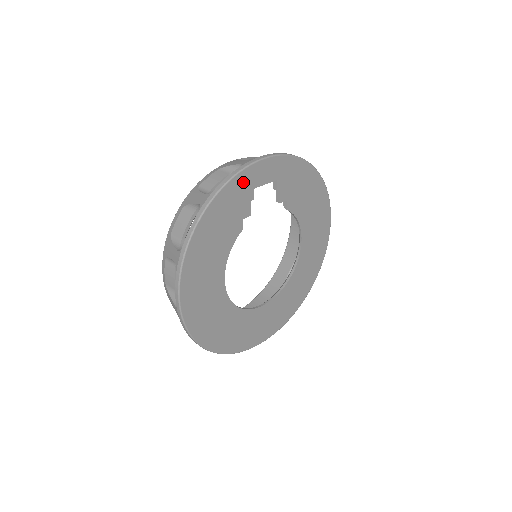
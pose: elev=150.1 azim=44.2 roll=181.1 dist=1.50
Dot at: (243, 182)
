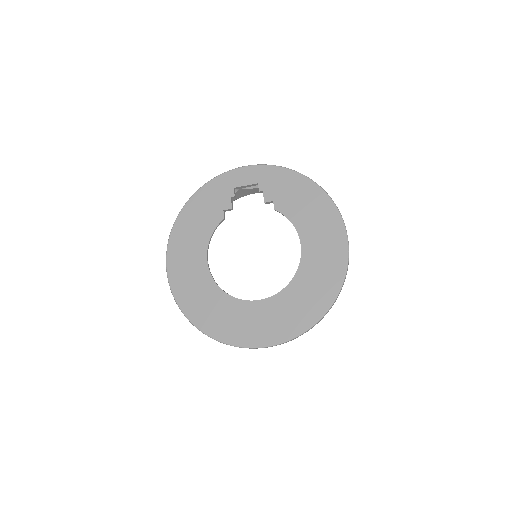
Dot at: (223, 182)
